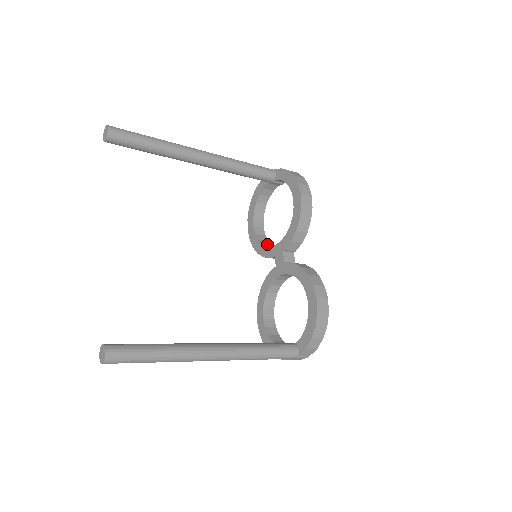
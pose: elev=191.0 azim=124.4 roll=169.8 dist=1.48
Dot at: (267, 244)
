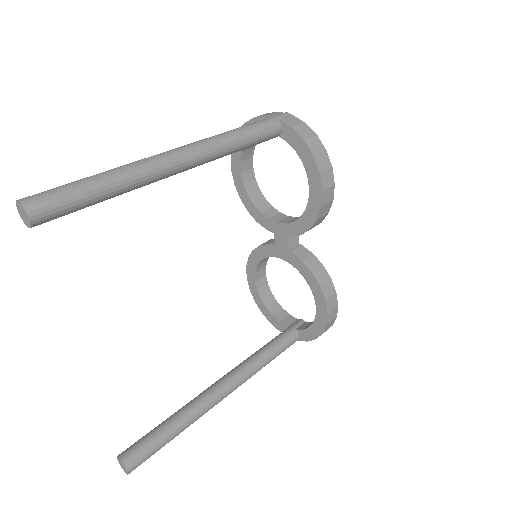
Dot at: (260, 199)
